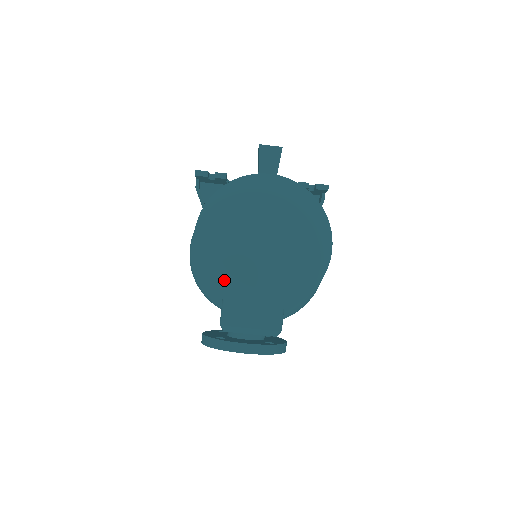
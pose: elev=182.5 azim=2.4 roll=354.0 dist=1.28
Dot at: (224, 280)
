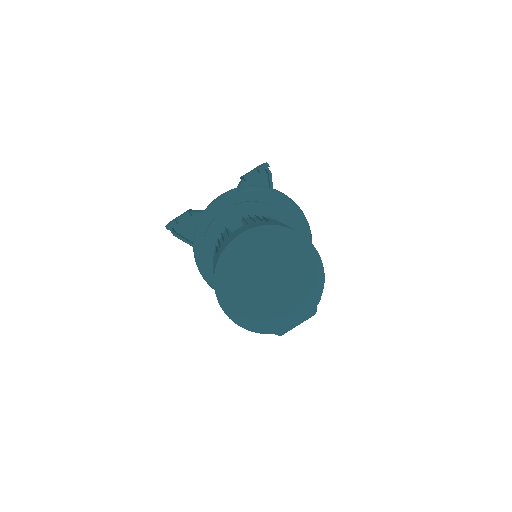
Dot at: (264, 324)
